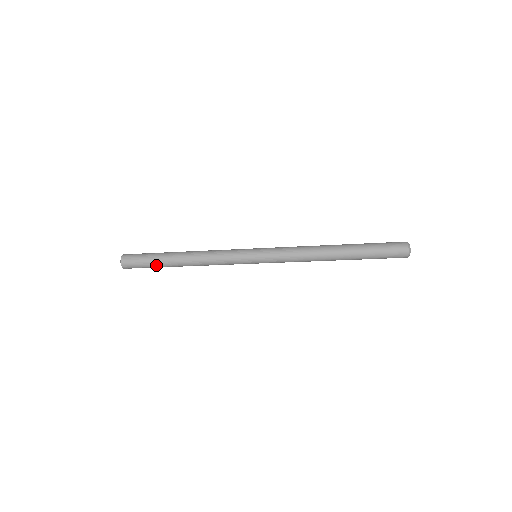
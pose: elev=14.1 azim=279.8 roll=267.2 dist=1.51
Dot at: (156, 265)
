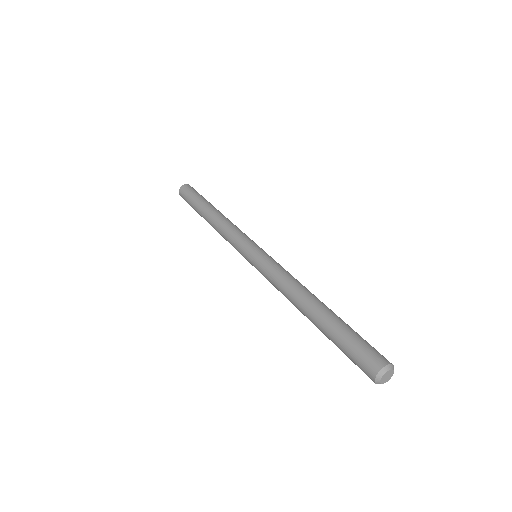
Dot at: occluded
